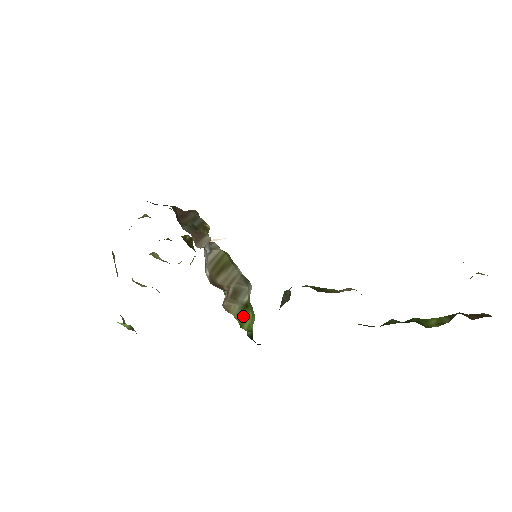
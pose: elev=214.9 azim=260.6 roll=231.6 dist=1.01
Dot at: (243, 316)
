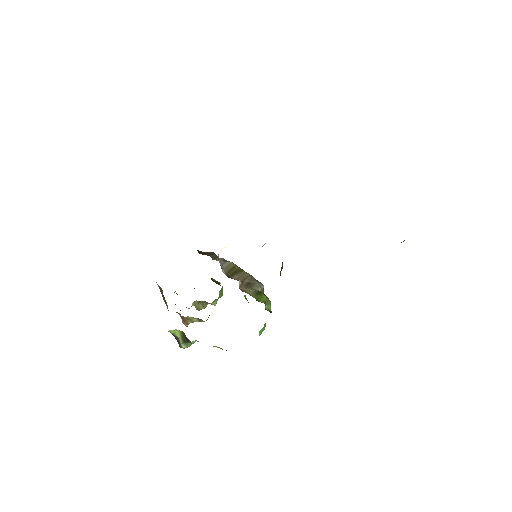
Dot at: (258, 296)
